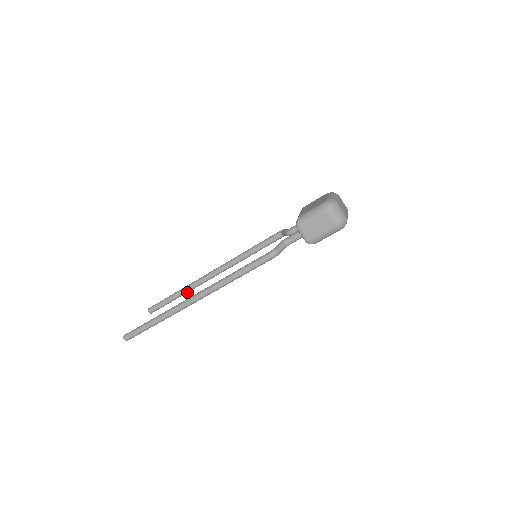
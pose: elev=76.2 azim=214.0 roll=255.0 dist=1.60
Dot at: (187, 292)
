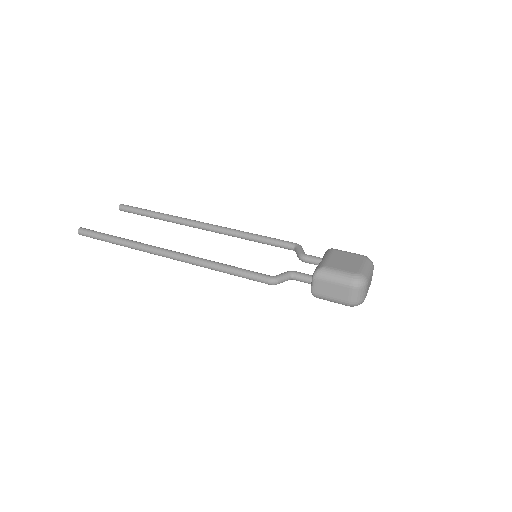
Dot at: (168, 221)
